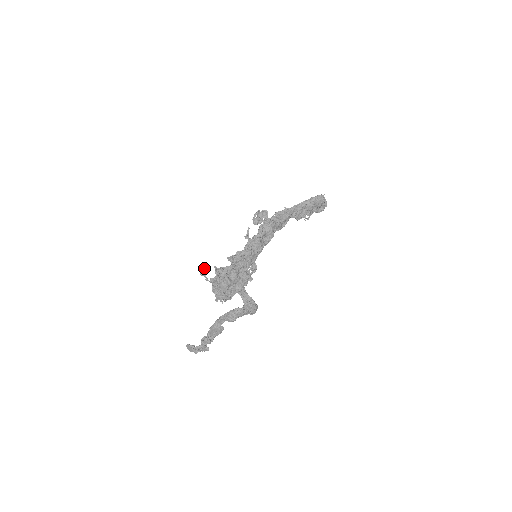
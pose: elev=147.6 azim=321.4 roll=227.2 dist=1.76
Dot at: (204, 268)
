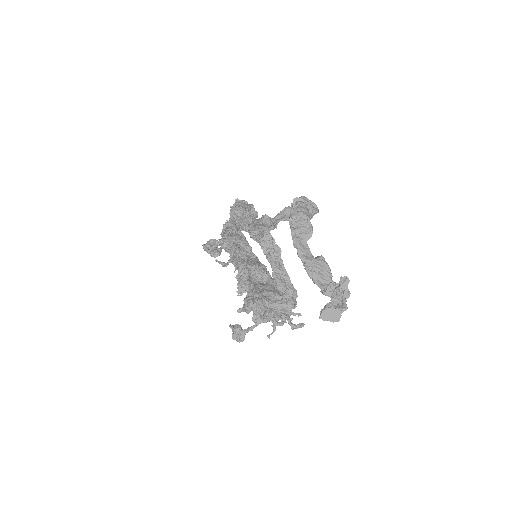
Dot at: (232, 328)
